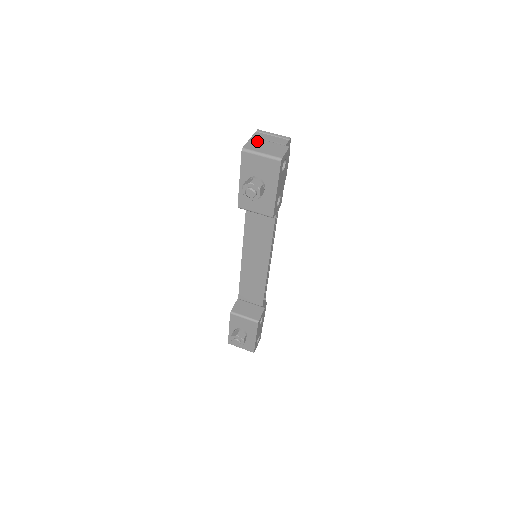
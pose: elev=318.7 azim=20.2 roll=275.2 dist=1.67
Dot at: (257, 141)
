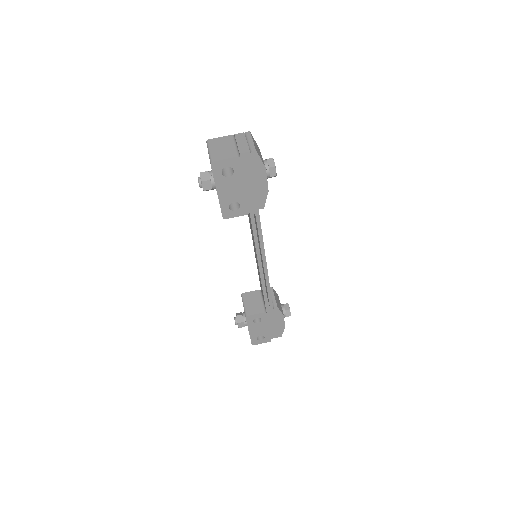
Dot at: (227, 140)
